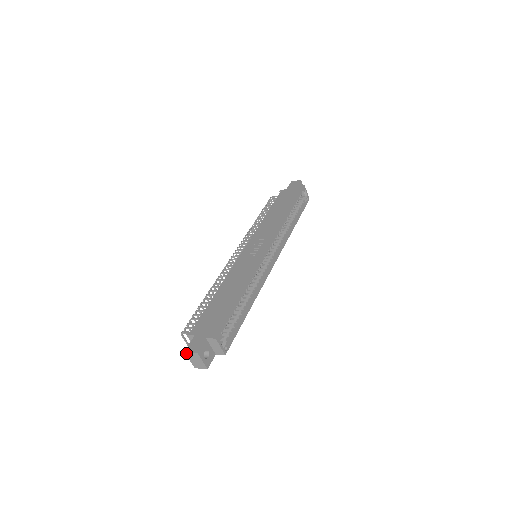
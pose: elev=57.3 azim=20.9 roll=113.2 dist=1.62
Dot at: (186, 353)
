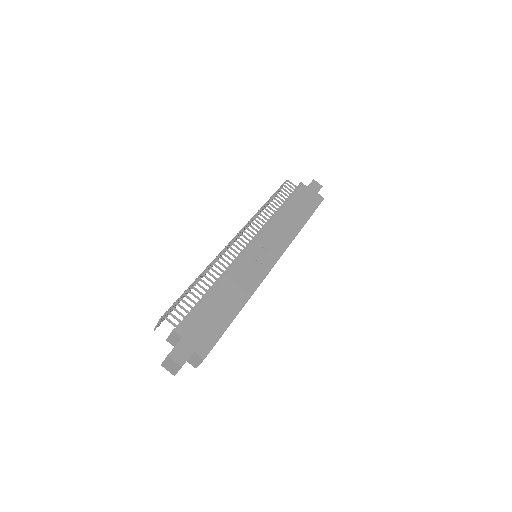
Dot at: (168, 357)
